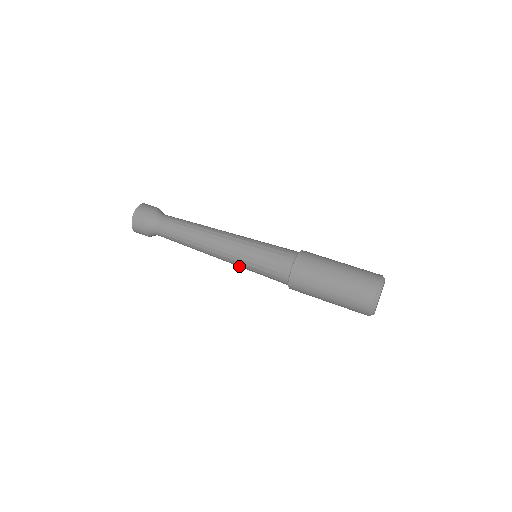
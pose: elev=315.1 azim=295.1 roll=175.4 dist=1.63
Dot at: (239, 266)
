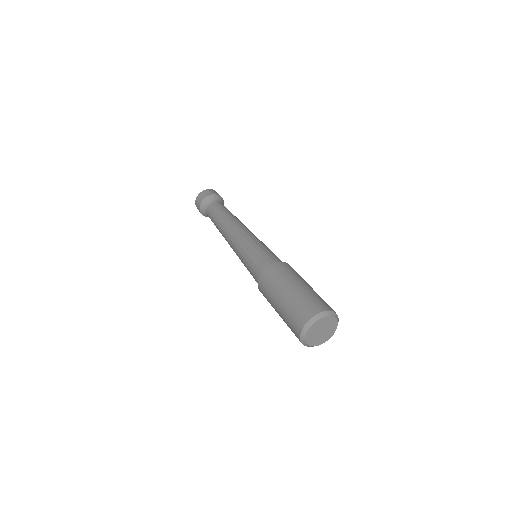
Dot at: (238, 253)
